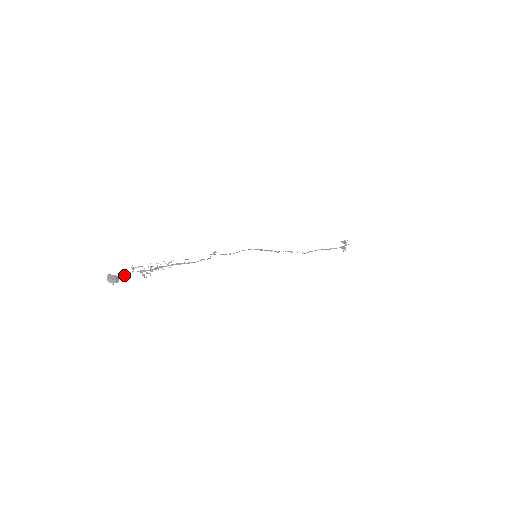
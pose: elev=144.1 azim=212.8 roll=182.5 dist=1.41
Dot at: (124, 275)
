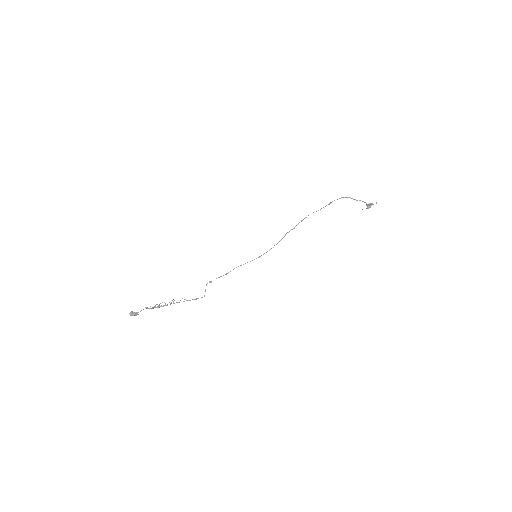
Dot at: occluded
